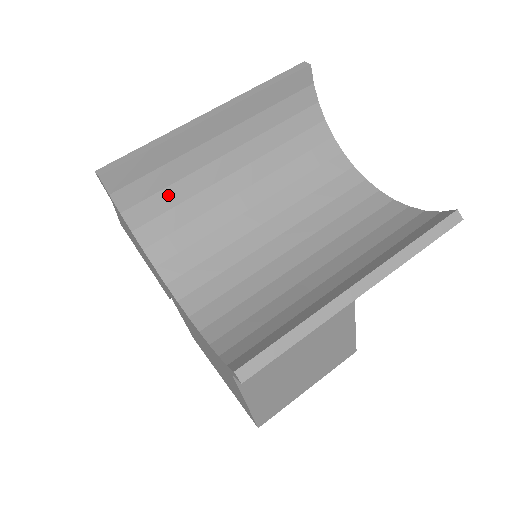
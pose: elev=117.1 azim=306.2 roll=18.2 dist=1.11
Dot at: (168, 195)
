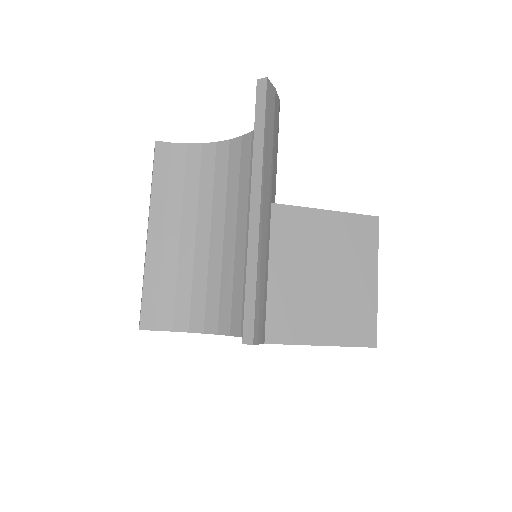
Dot at: (181, 293)
